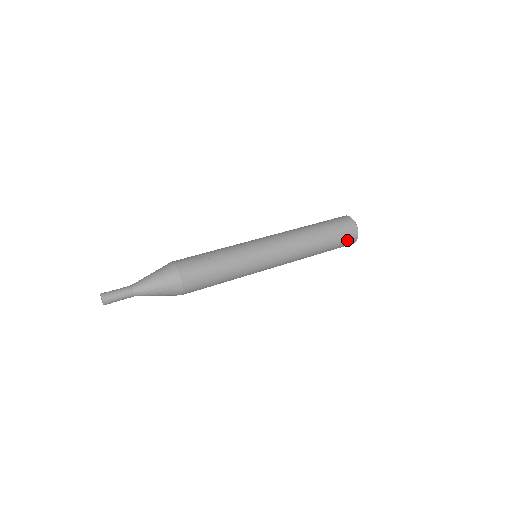
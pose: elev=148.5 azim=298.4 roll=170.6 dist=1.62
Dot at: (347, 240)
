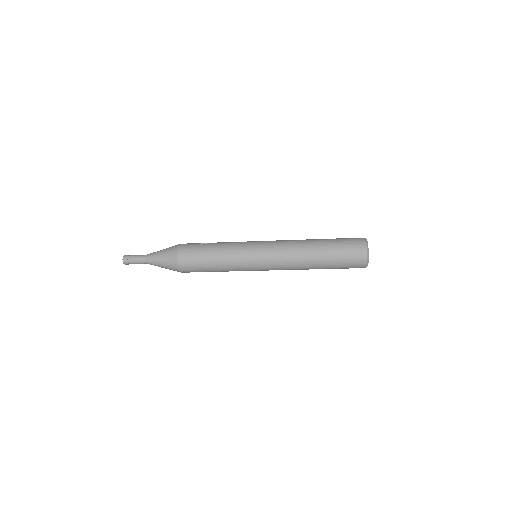
Dot at: (353, 260)
